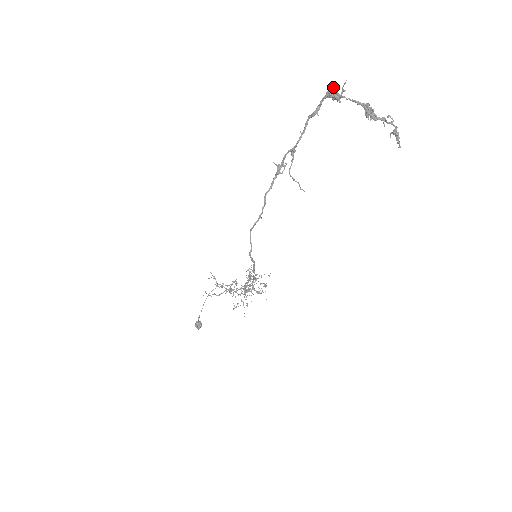
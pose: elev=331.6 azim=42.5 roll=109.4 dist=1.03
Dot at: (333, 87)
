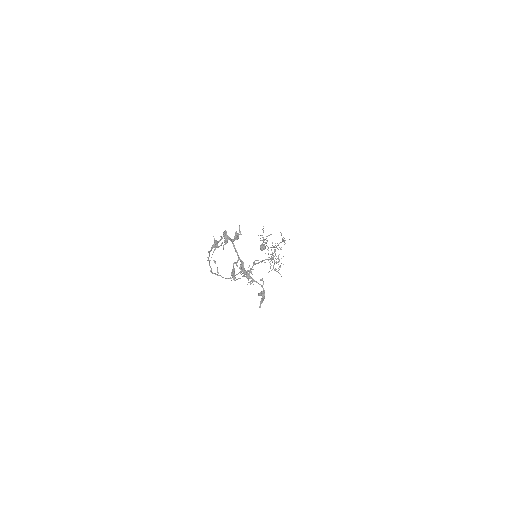
Dot at: (223, 234)
